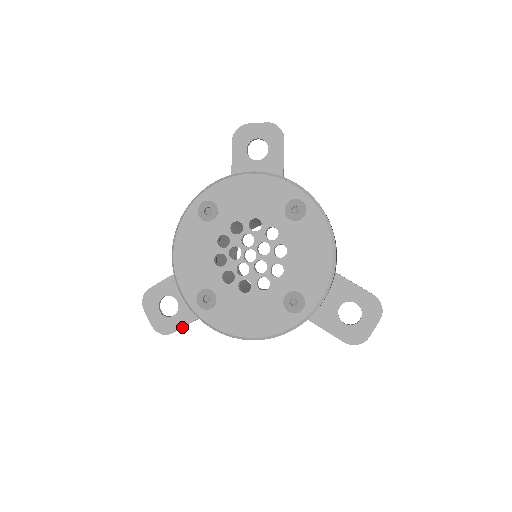
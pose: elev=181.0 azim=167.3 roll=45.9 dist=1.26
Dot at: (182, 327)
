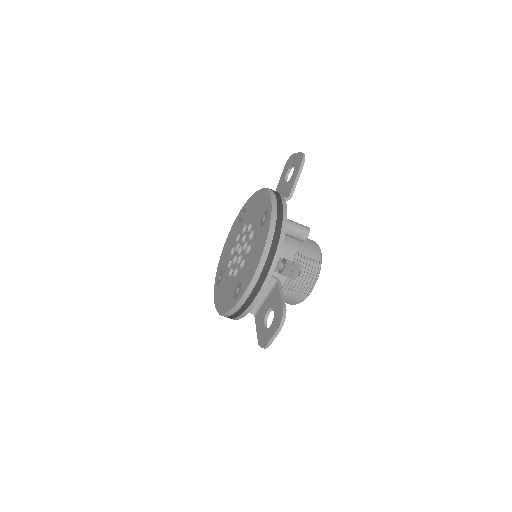
Dot at: occluded
